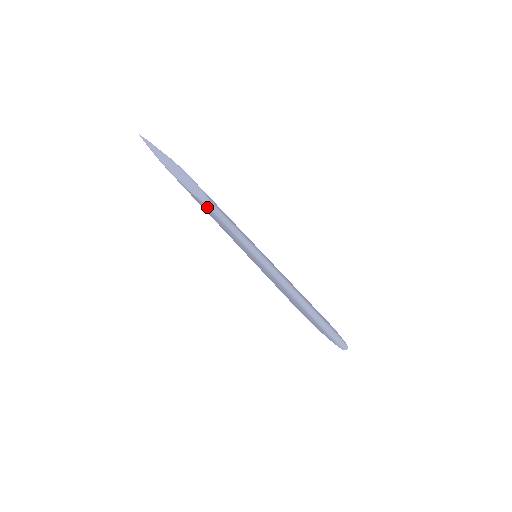
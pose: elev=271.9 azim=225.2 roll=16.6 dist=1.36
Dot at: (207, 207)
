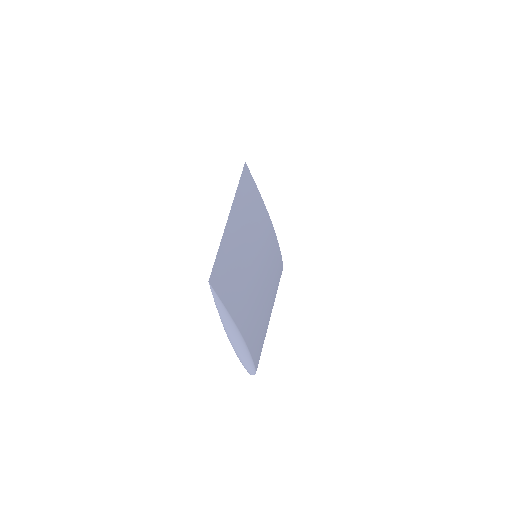
Dot at: occluded
